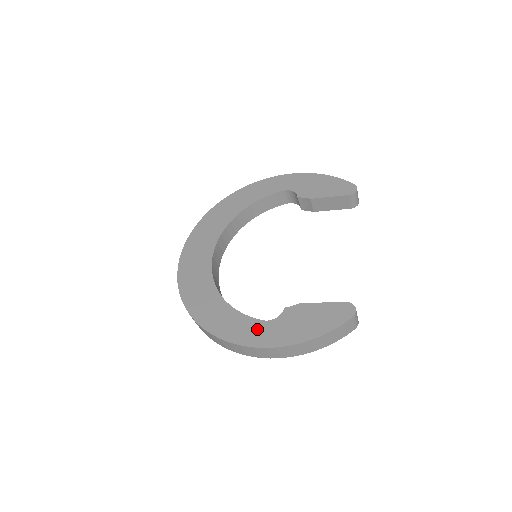
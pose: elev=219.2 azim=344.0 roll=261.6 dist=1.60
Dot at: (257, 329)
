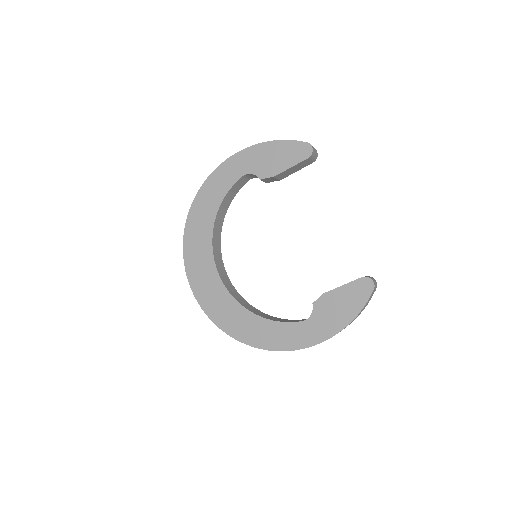
Dot at: (301, 331)
